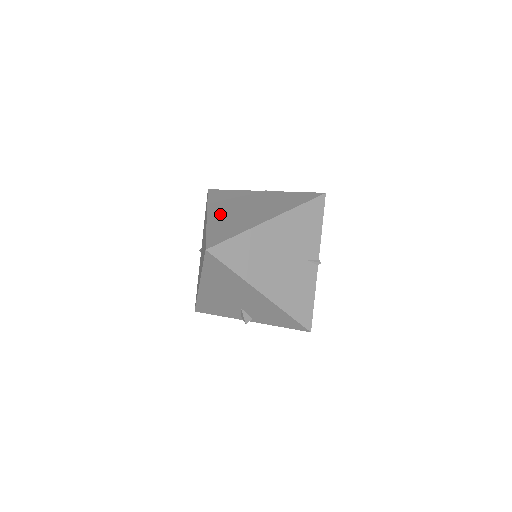
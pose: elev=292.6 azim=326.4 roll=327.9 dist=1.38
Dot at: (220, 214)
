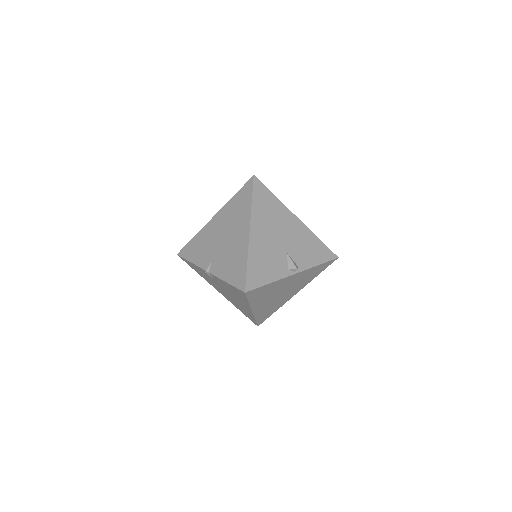
Dot at: occluded
